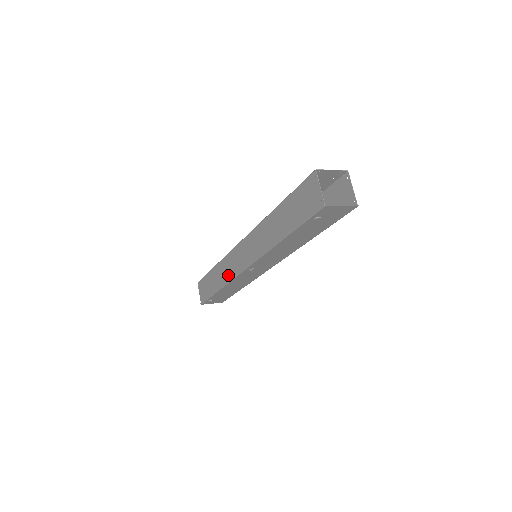
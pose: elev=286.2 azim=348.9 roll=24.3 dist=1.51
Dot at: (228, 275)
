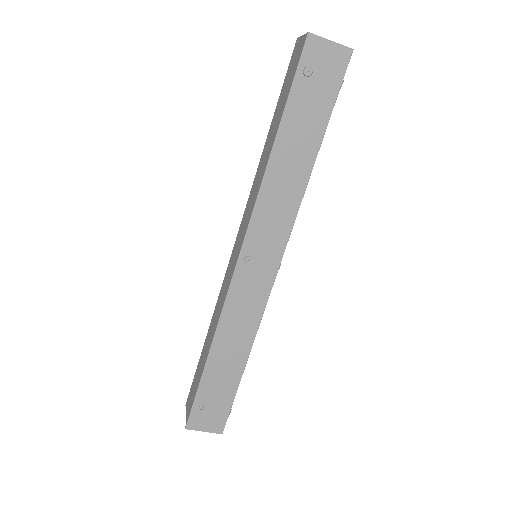
Dot at: (220, 309)
